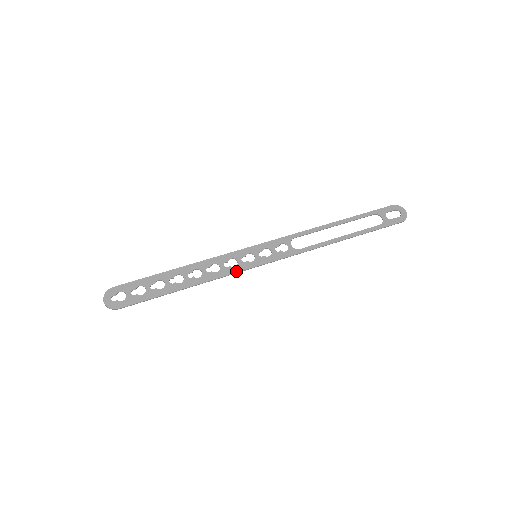
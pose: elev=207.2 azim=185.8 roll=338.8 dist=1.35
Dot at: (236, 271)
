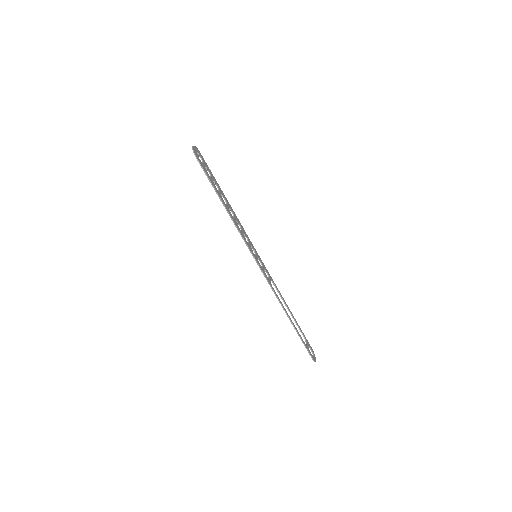
Dot at: (246, 242)
